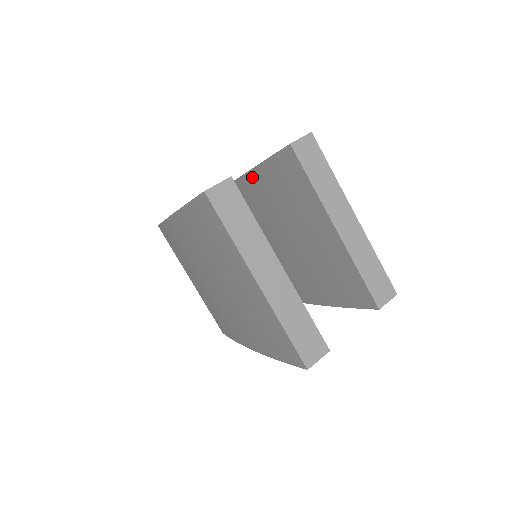
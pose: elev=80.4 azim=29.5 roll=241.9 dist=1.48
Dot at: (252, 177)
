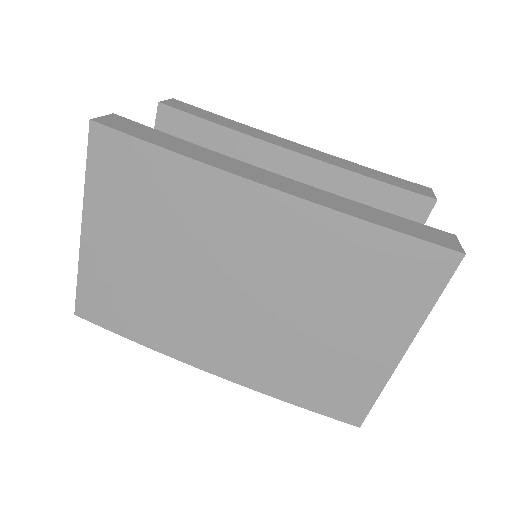
Dot at: (319, 170)
